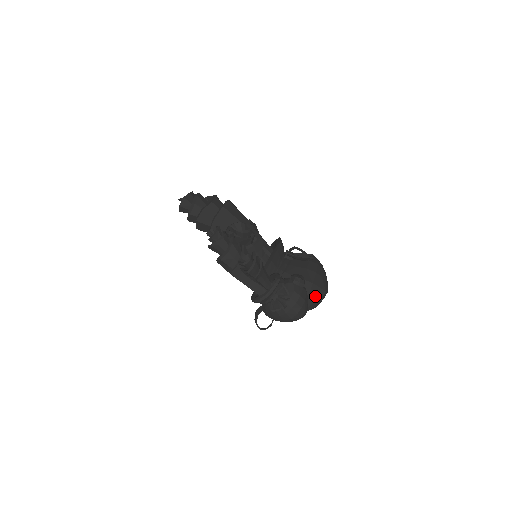
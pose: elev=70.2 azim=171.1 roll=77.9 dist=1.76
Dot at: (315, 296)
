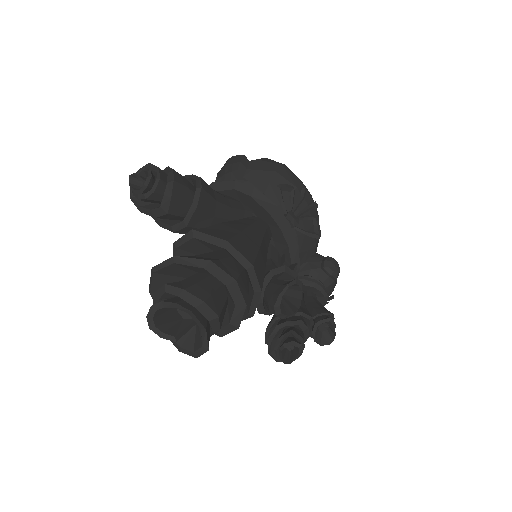
Dot at: occluded
